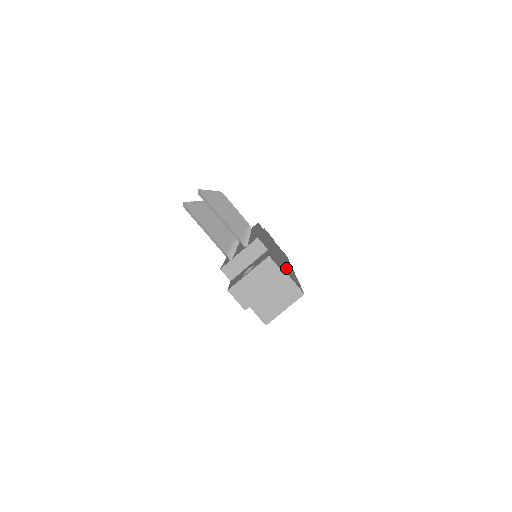
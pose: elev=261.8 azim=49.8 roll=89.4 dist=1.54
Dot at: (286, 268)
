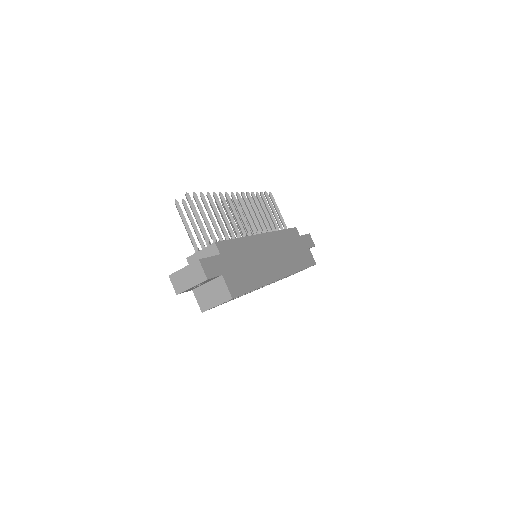
Dot at: (244, 273)
